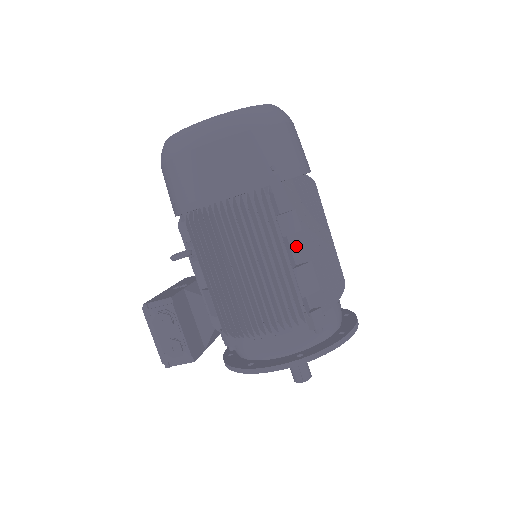
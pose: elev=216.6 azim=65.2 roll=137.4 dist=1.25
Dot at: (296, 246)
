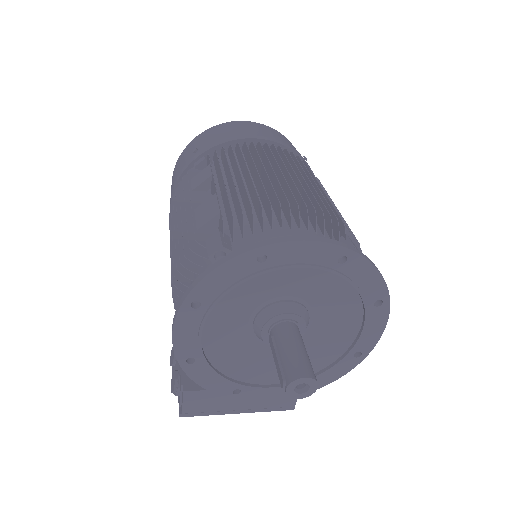
Dot at: (213, 193)
